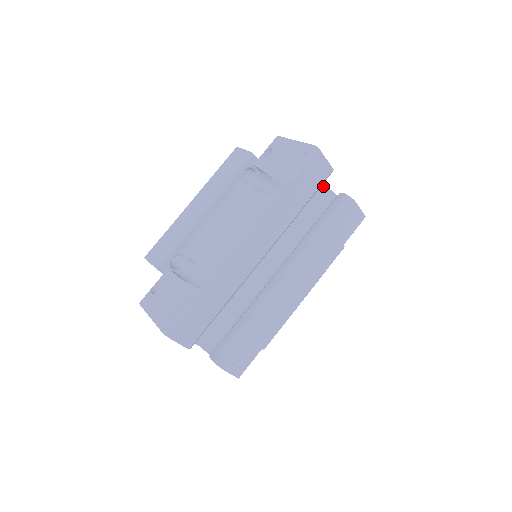
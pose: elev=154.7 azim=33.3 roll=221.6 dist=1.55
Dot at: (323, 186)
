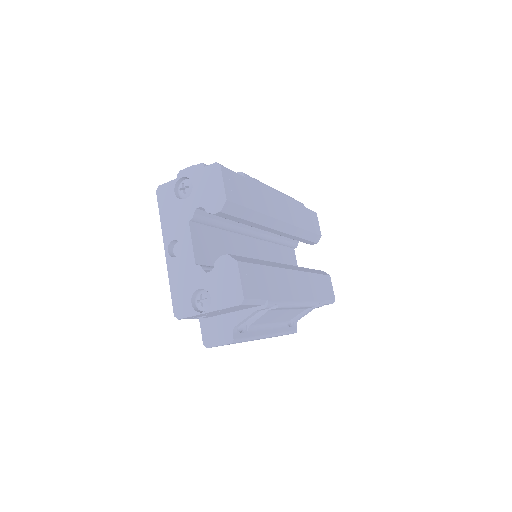
Dot at: occluded
